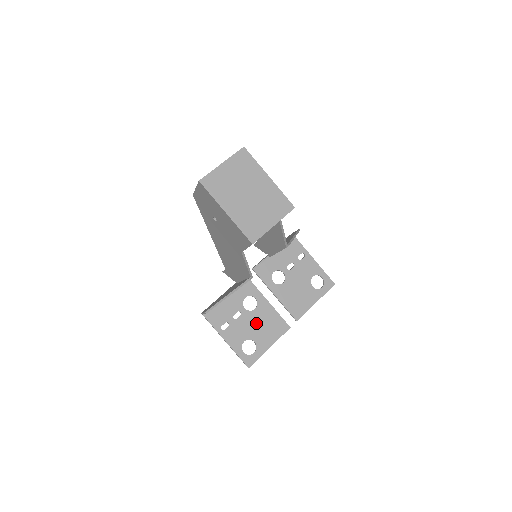
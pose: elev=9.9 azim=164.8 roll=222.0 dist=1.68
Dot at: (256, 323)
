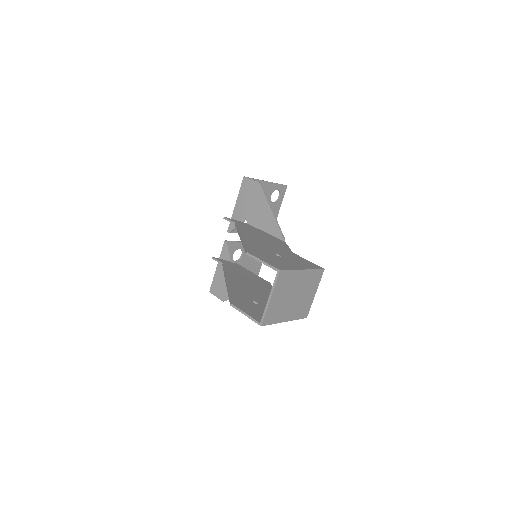
Dot at: (247, 262)
